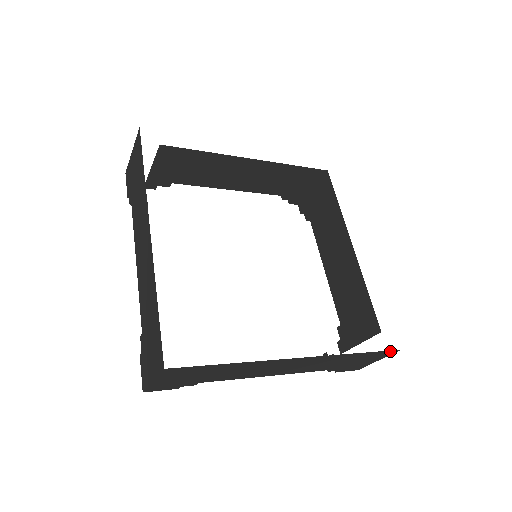
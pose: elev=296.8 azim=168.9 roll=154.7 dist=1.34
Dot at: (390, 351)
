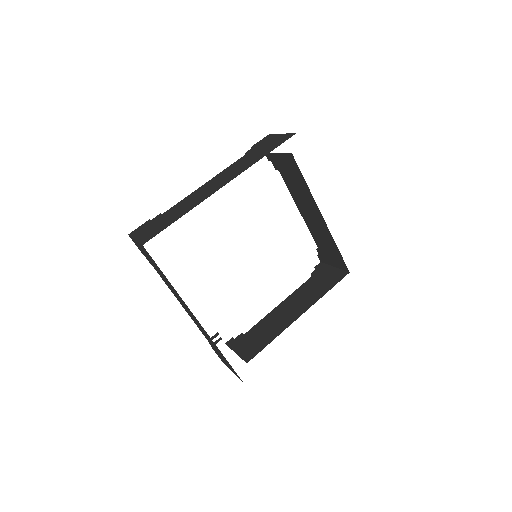
Dot at: occluded
